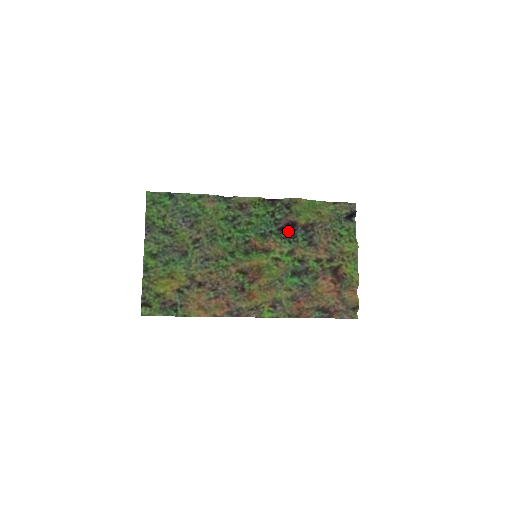
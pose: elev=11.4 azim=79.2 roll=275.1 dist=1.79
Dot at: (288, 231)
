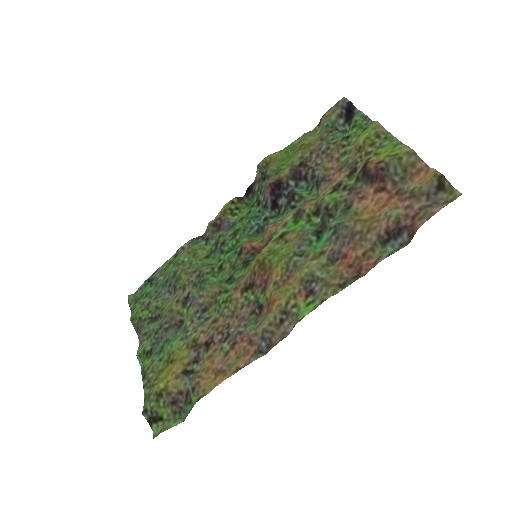
Dot at: (281, 199)
